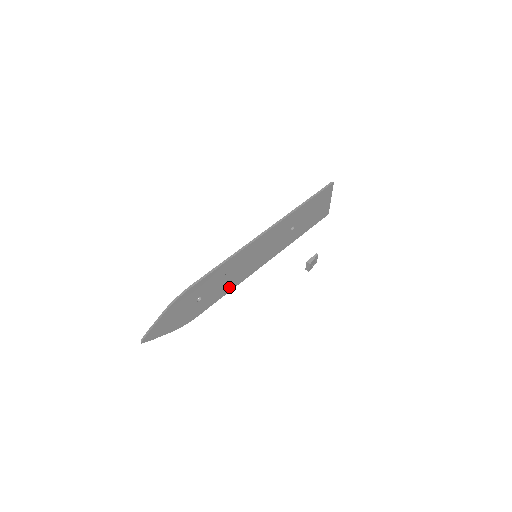
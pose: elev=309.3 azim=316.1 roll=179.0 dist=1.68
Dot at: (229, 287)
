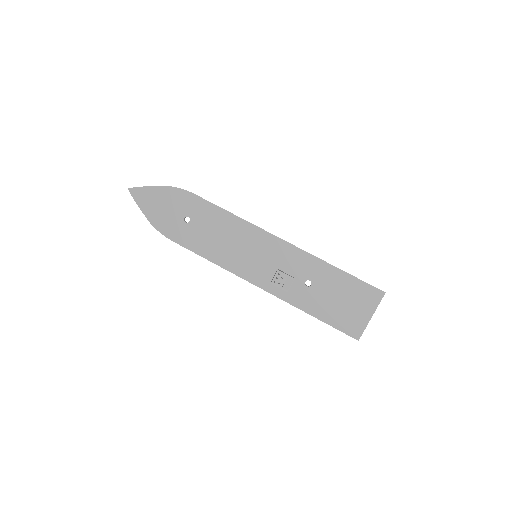
Dot at: (213, 254)
